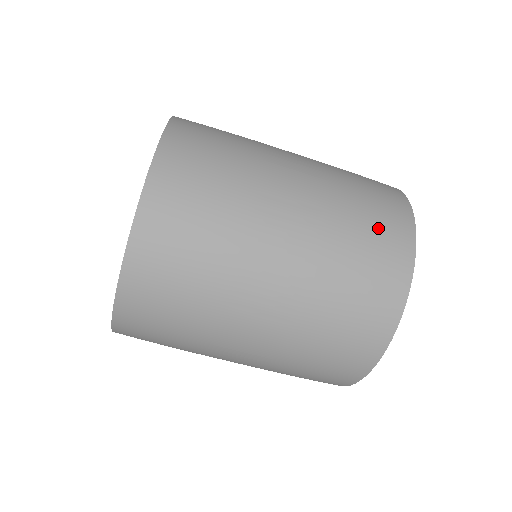
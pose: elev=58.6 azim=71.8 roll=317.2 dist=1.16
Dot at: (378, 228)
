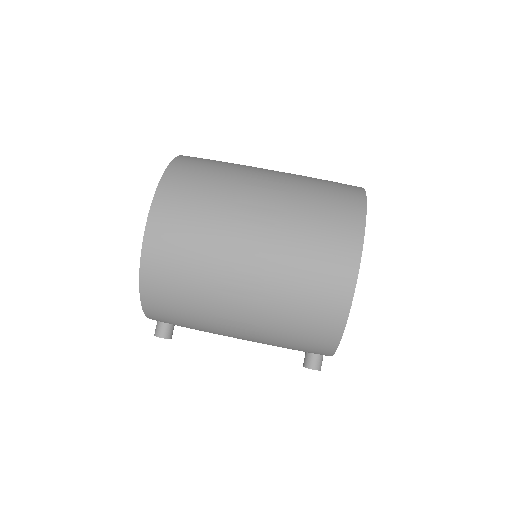
Dot at: occluded
